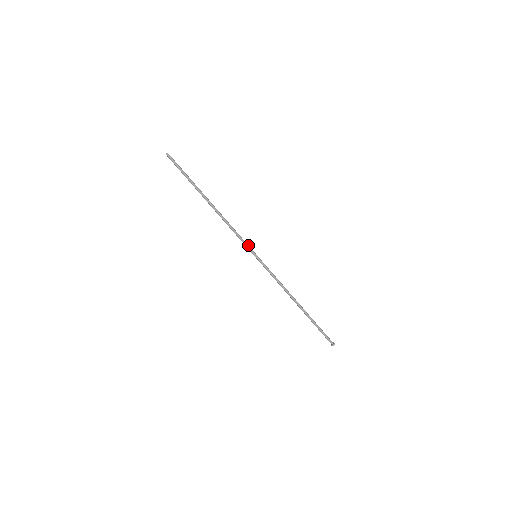
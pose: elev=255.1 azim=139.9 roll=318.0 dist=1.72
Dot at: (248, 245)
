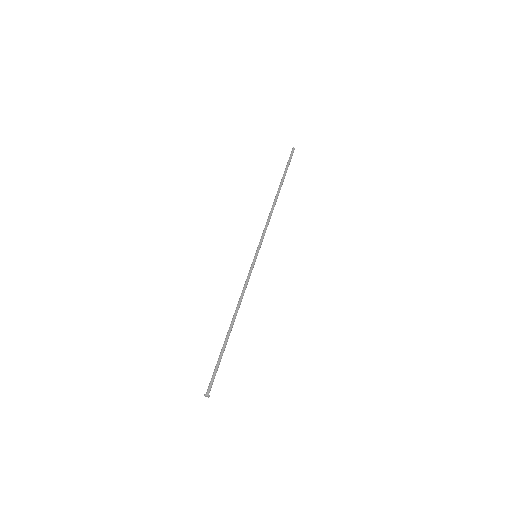
Dot at: (261, 243)
